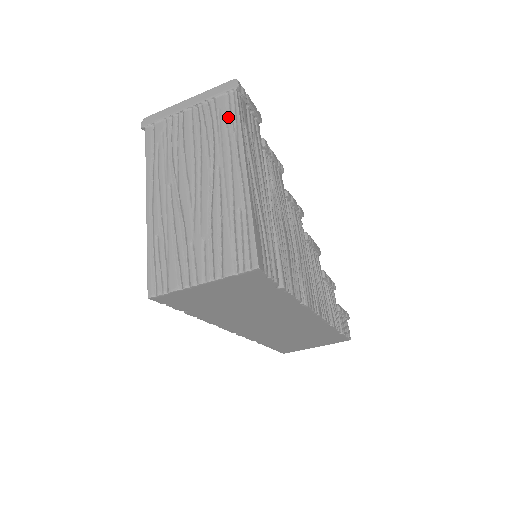
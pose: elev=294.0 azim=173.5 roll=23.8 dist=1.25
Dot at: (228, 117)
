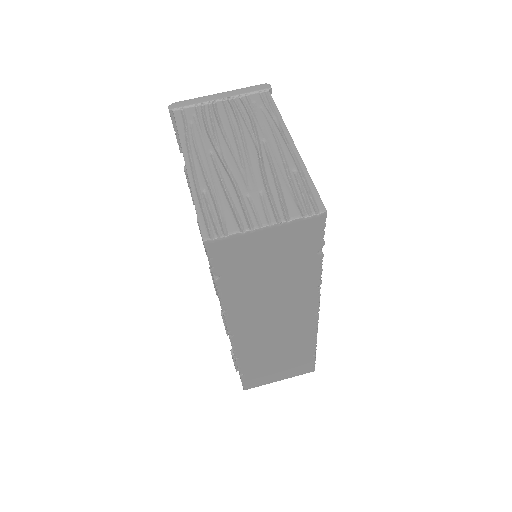
Dot at: (265, 108)
